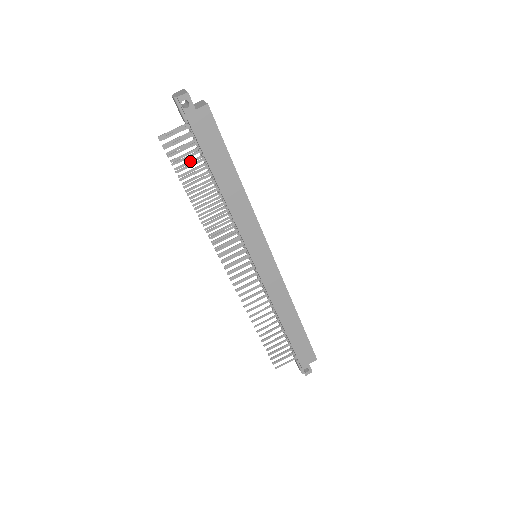
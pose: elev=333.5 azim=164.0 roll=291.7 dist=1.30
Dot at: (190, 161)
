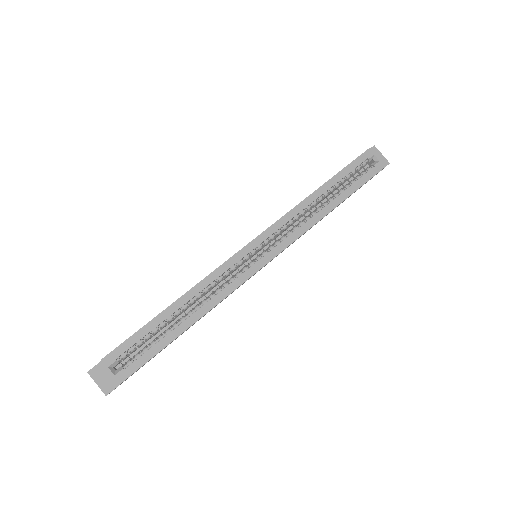
Dot at: occluded
